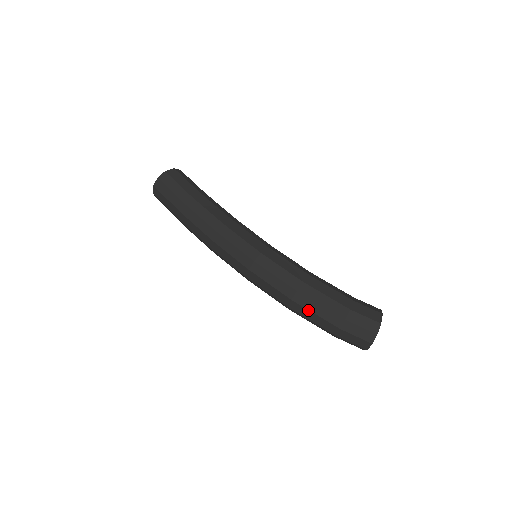
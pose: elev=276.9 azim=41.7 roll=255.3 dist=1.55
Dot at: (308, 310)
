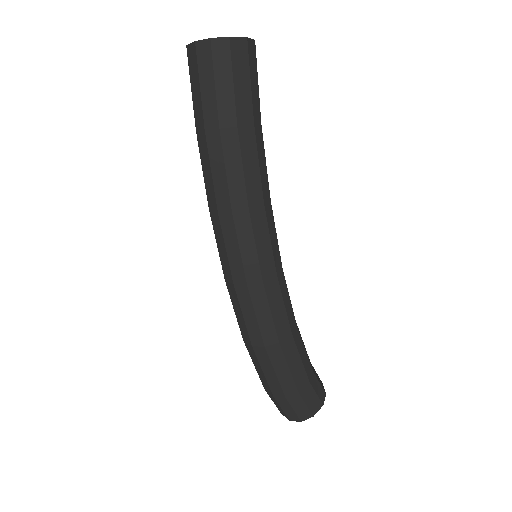
Dot at: (260, 364)
